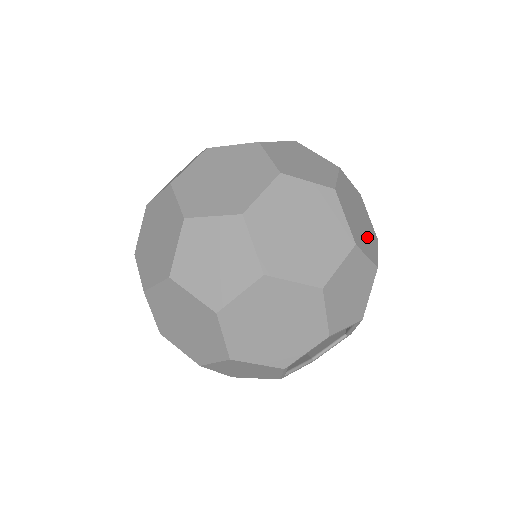
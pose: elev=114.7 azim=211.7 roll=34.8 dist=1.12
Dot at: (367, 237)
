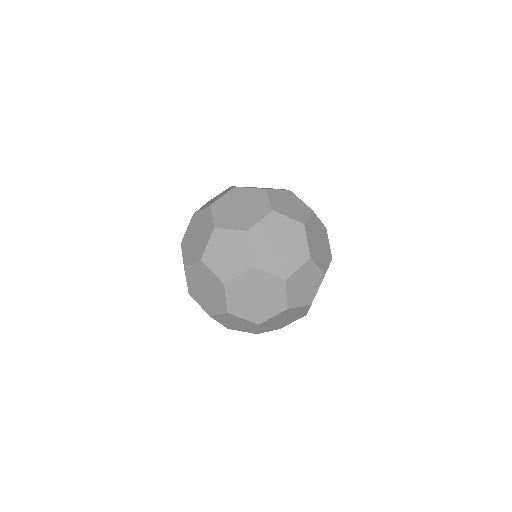
Dot at: (260, 308)
